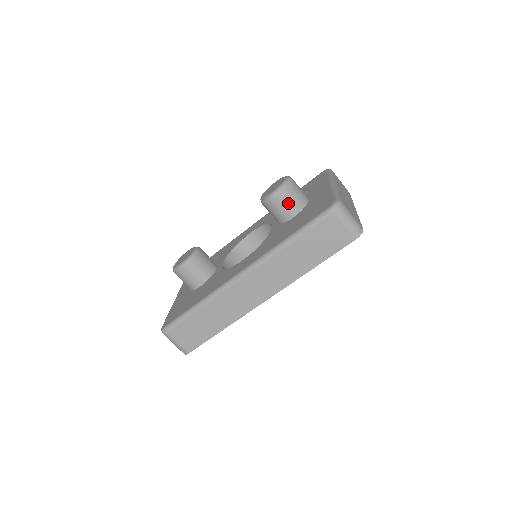
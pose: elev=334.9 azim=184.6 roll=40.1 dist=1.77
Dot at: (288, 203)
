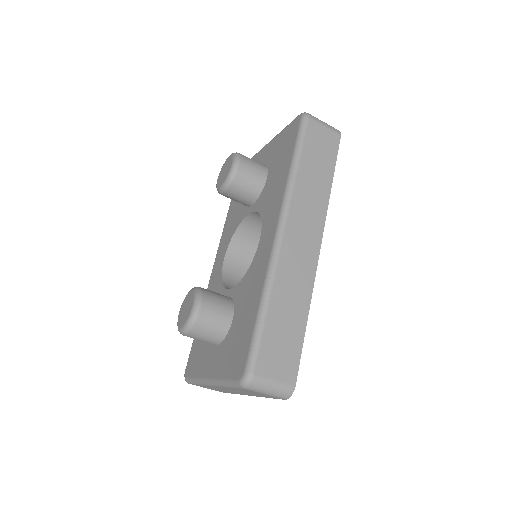
Dot at: (253, 167)
